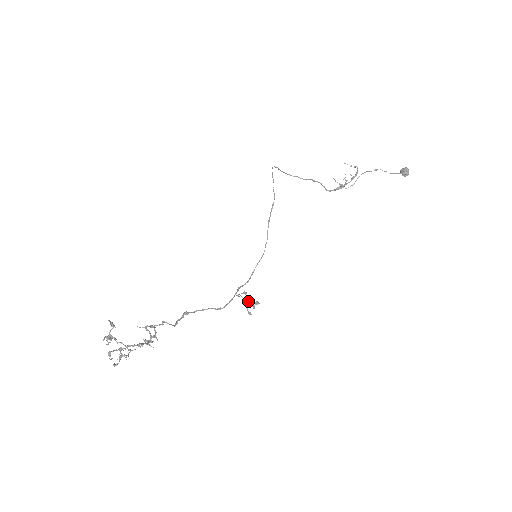
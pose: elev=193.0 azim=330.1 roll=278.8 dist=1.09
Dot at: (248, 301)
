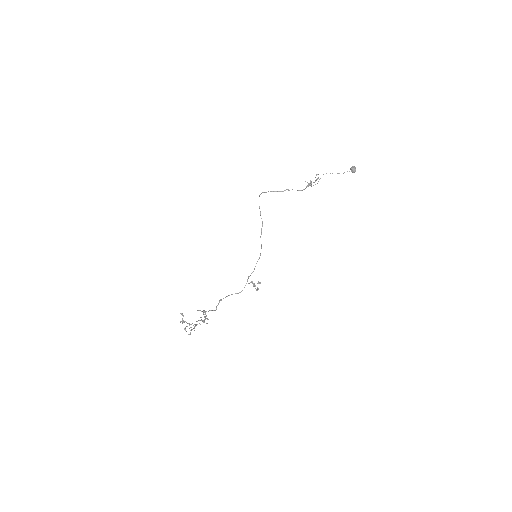
Dot at: (255, 286)
